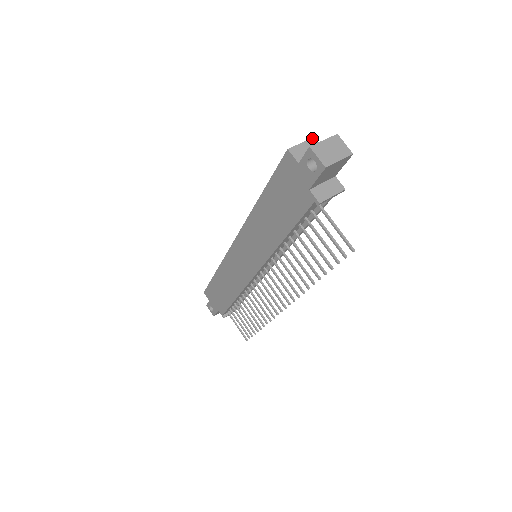
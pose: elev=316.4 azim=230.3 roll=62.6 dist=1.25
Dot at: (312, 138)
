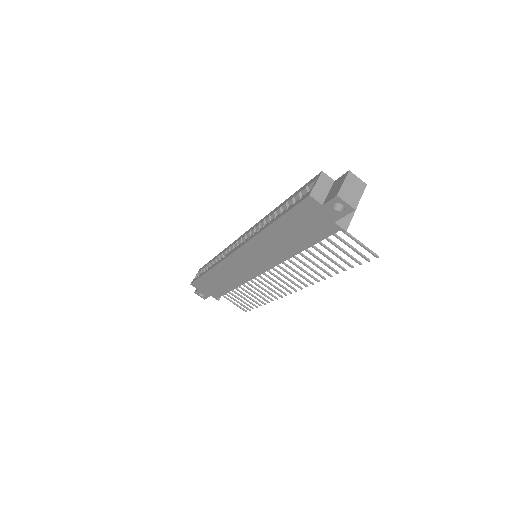
Dot at: (321, 173)
